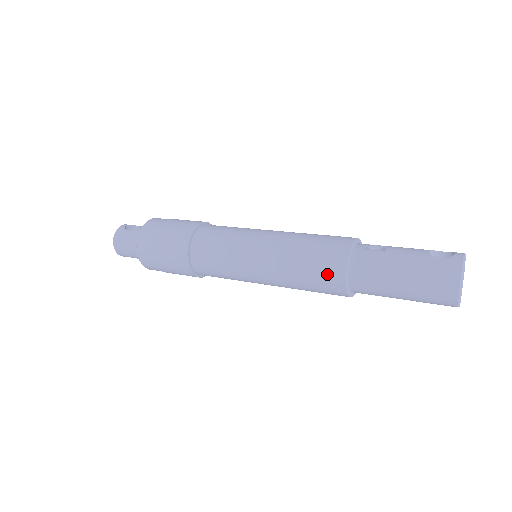
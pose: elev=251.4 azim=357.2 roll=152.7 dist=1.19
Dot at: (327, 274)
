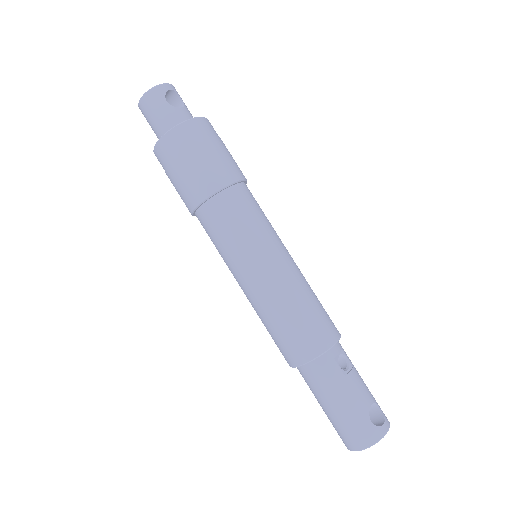
Dot at: (290, 348)
